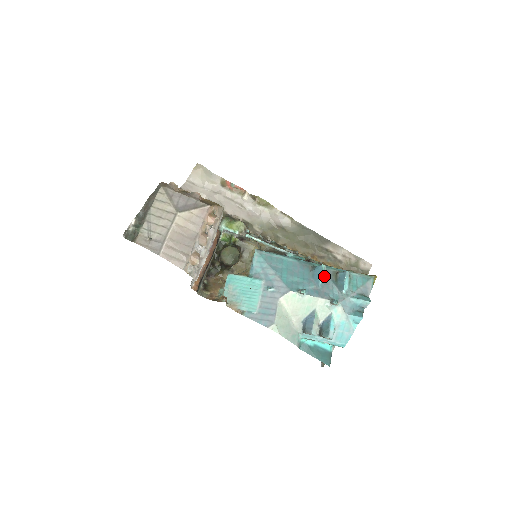
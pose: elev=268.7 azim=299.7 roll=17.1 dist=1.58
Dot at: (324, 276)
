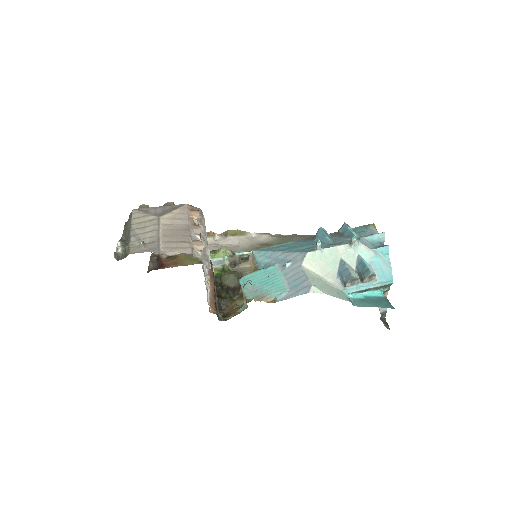
Dot at: (328, 235)
